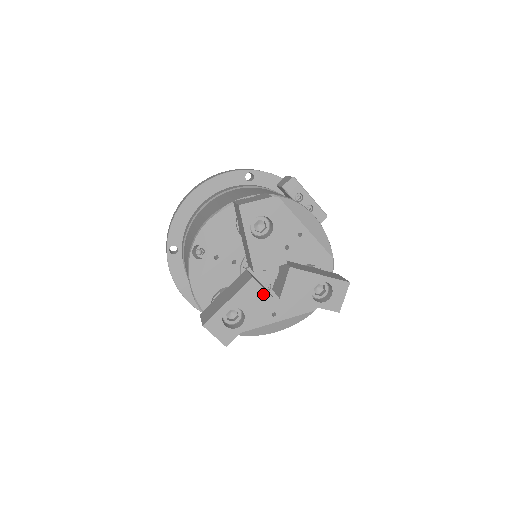
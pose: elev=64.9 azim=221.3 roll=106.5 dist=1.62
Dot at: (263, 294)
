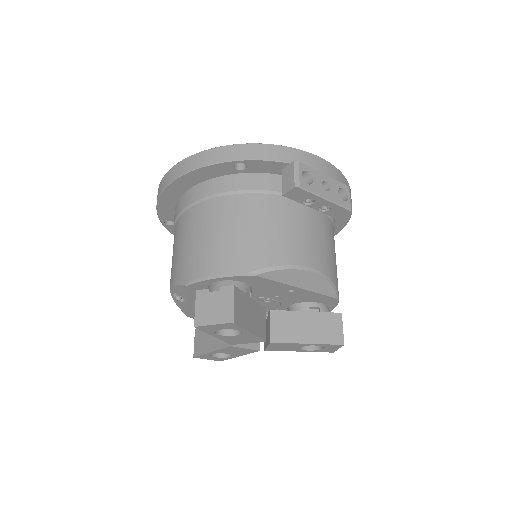
Dot at: (246, 350)
